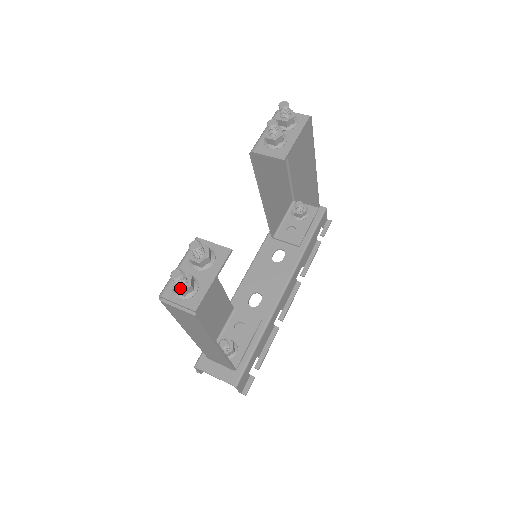
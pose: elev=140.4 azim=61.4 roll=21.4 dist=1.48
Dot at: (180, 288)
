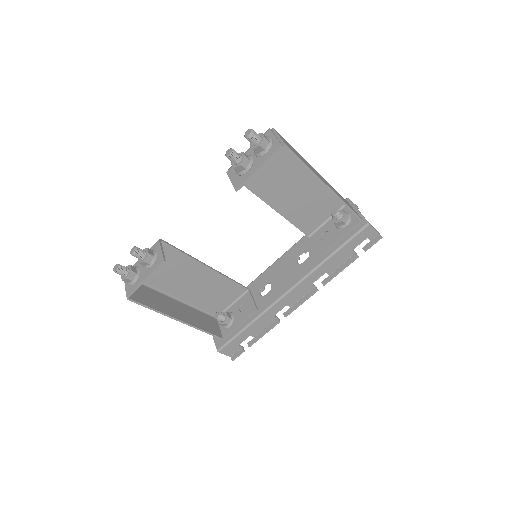
Dot at: (123, 277)
